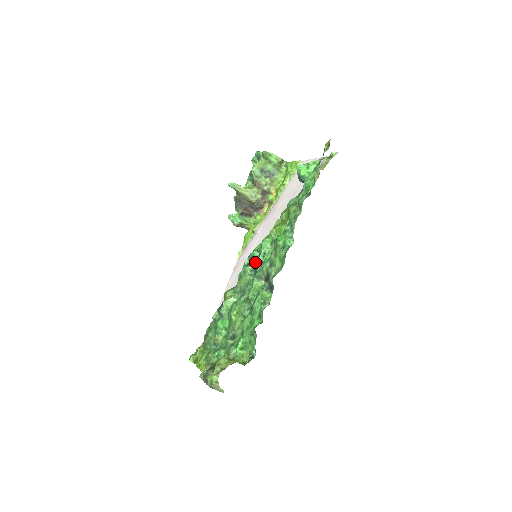
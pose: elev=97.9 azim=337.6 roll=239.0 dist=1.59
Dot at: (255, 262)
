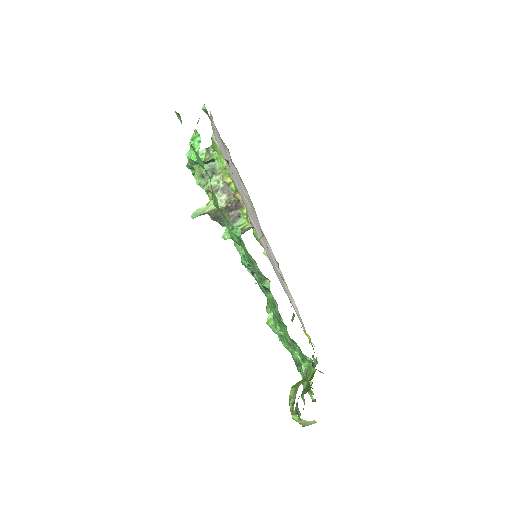
Dot at: (249, 269)
